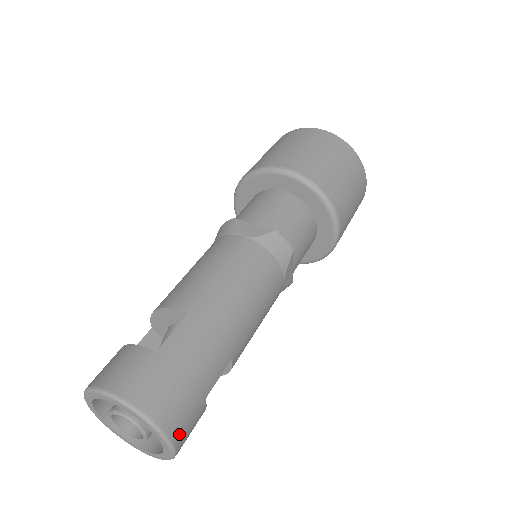
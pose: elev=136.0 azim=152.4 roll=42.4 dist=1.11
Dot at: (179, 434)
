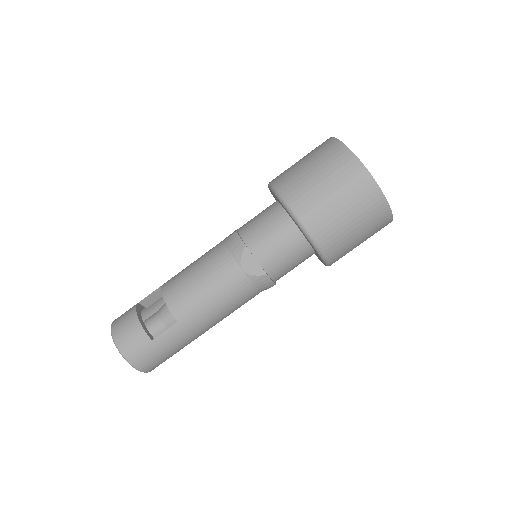
Dot at: occluded
